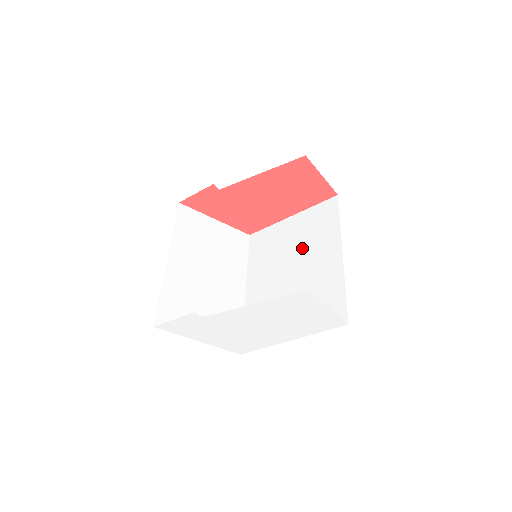
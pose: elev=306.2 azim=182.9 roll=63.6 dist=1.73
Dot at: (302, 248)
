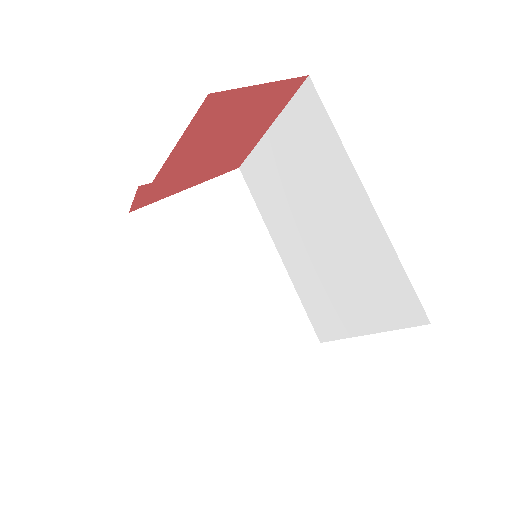
Dot at: (309, 189)
